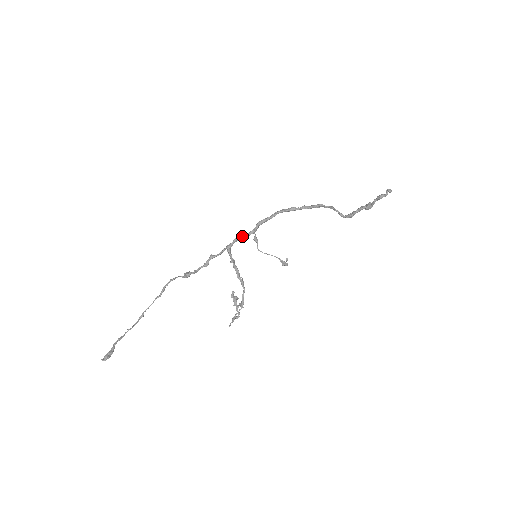
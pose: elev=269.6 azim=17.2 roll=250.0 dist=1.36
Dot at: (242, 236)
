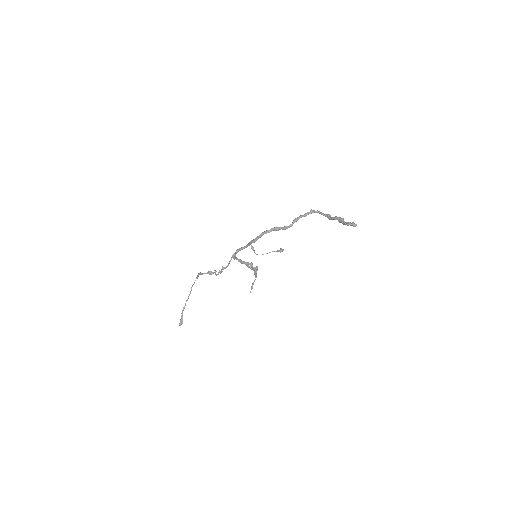
Dot at: occluded
